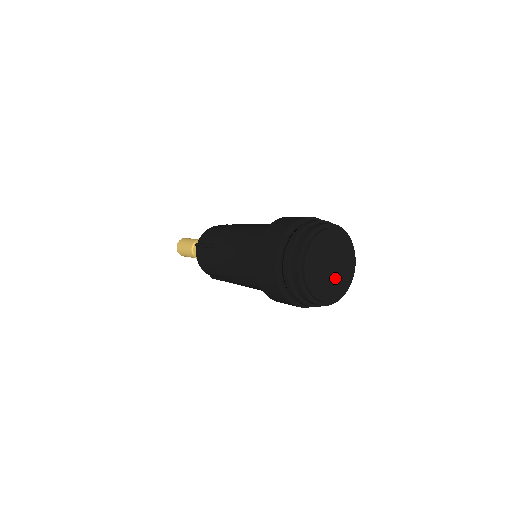
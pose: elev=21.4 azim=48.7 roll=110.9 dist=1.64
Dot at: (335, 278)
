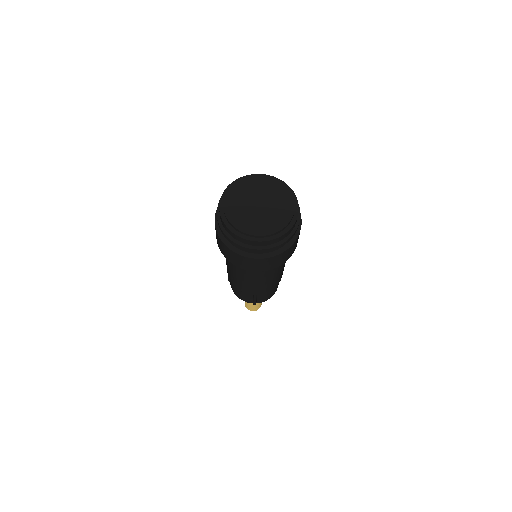
Dot at: (269, 214)
